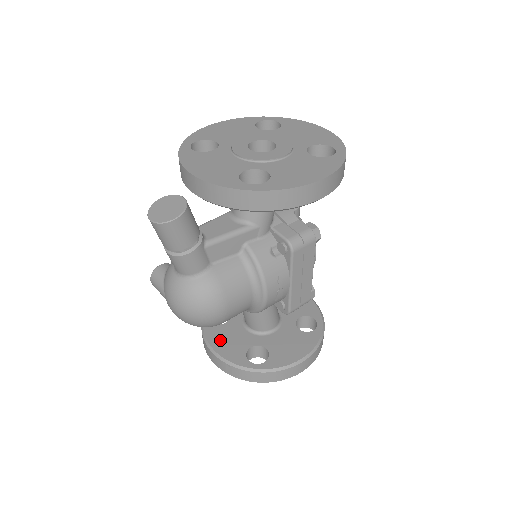
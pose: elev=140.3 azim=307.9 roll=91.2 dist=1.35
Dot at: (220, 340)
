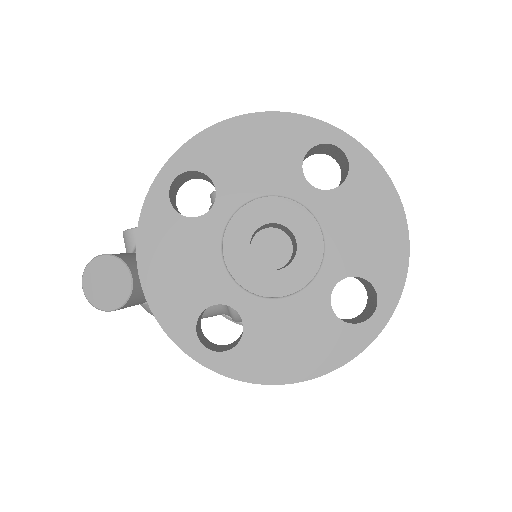
Dot at: occluded
